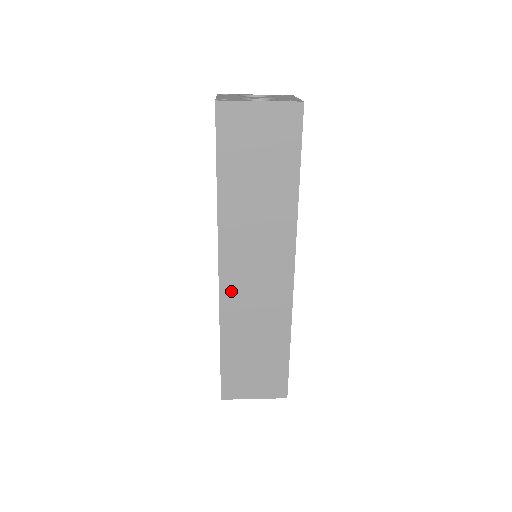
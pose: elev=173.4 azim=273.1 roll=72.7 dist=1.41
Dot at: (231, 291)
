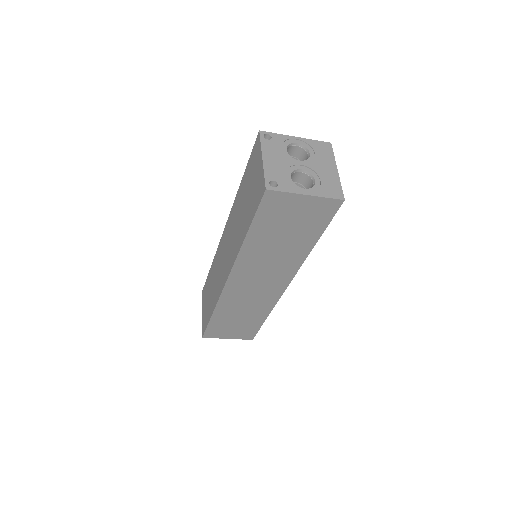
Dot at: (232, 291)
